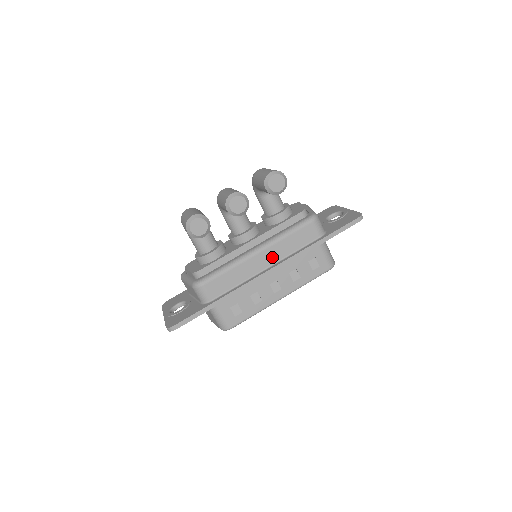
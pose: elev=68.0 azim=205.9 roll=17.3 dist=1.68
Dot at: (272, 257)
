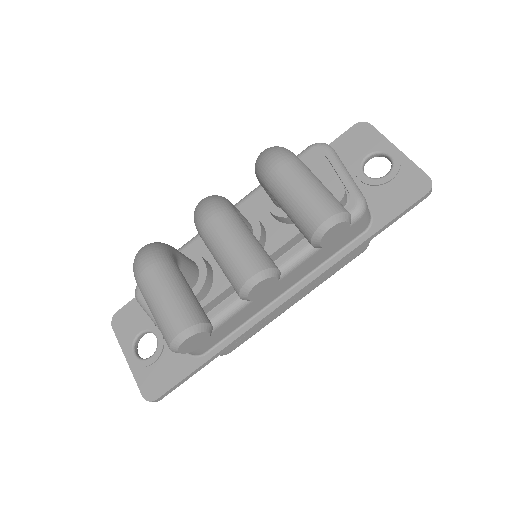
Dot at: (292, 279)
